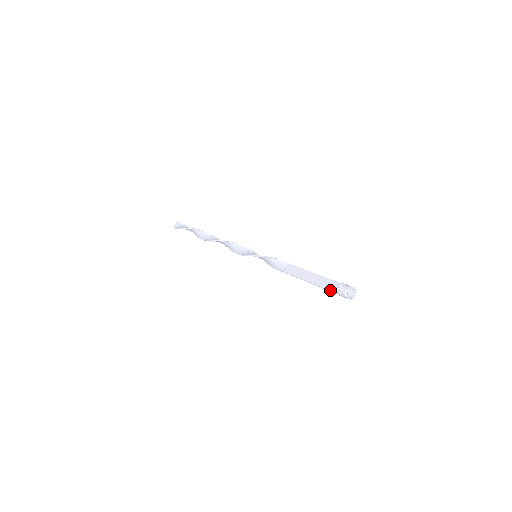
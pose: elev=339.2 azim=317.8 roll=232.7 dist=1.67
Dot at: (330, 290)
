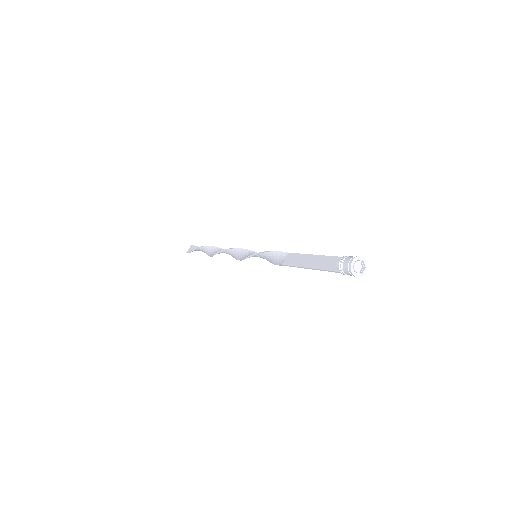
Dot at: (331, 270)
